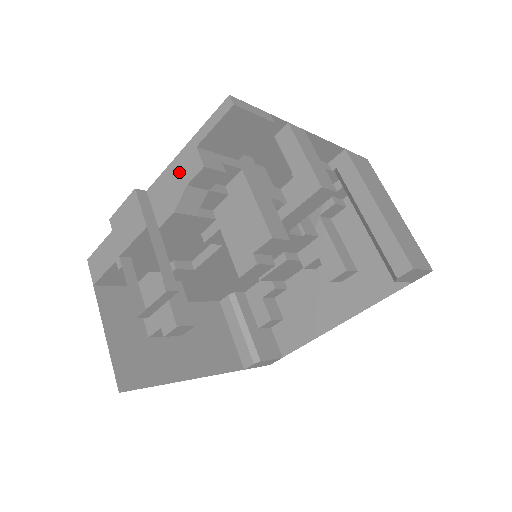
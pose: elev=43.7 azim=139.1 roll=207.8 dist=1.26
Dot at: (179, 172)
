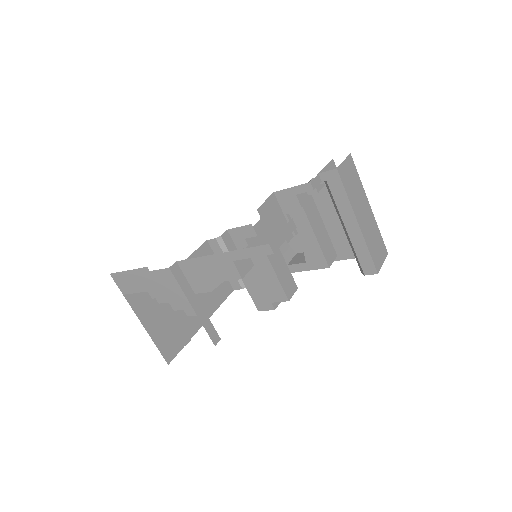
Dot at: (214, 268)
